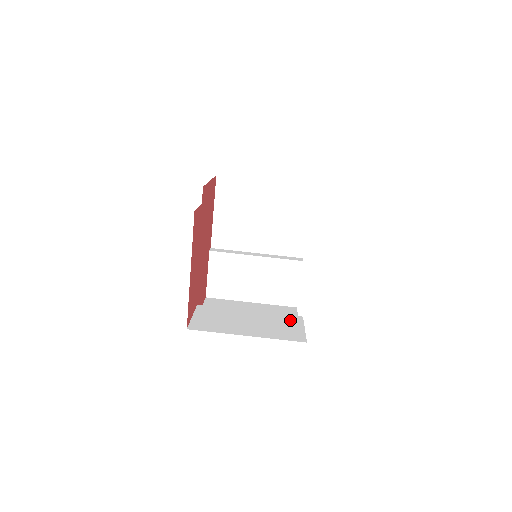
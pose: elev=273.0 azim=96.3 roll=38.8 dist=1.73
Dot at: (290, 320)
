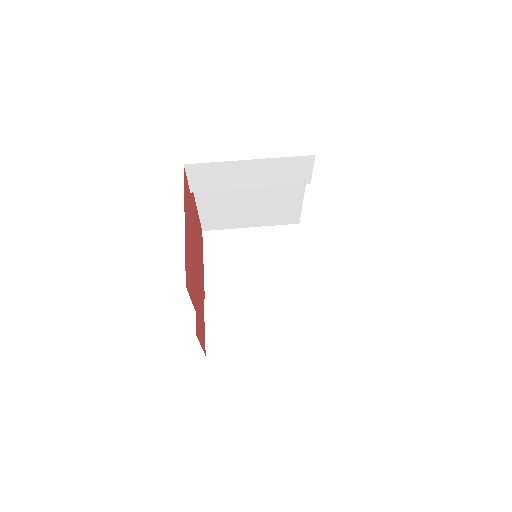
Dot at: occluded
